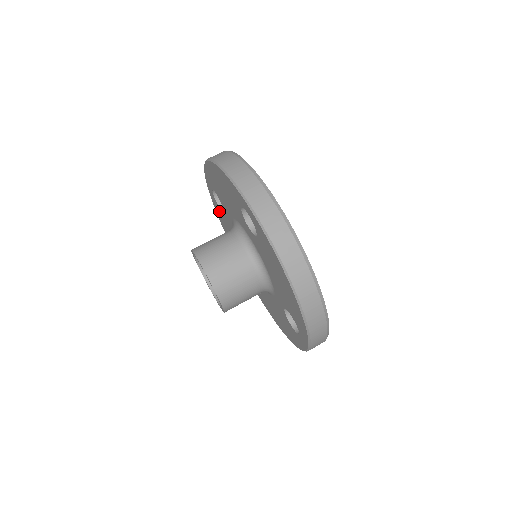
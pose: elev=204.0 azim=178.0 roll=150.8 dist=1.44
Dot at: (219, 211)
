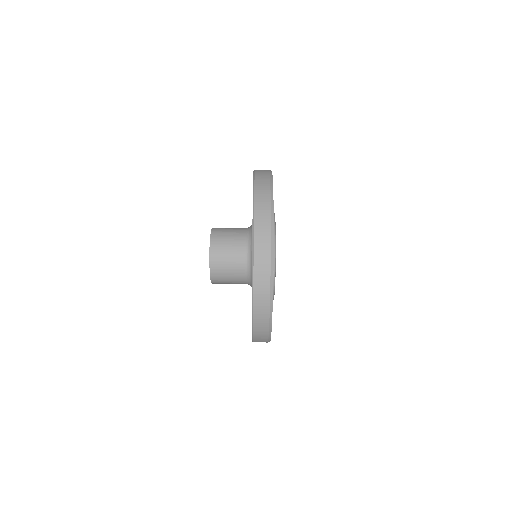
Dot at: occluded
